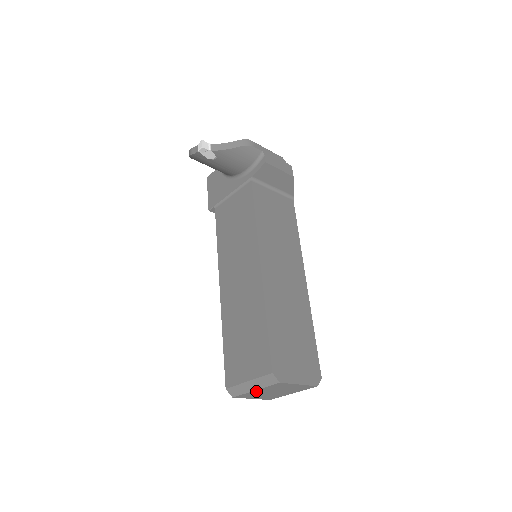
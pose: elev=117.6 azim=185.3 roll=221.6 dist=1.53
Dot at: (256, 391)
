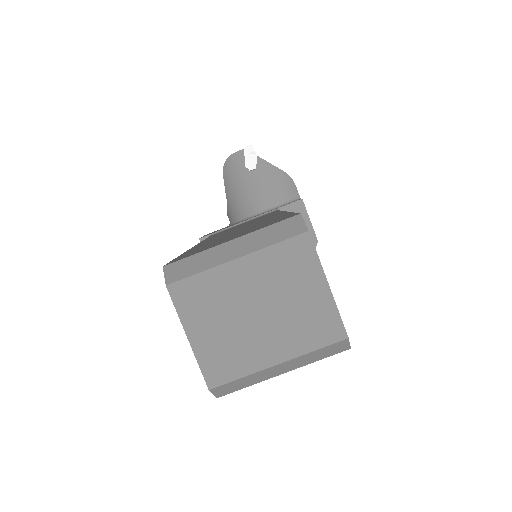
Dot at: (234, 270)
